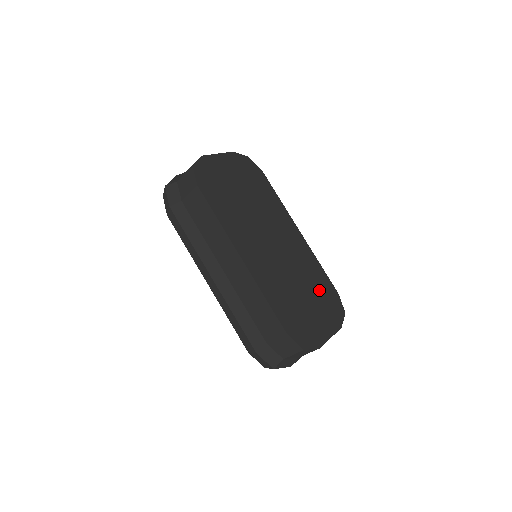
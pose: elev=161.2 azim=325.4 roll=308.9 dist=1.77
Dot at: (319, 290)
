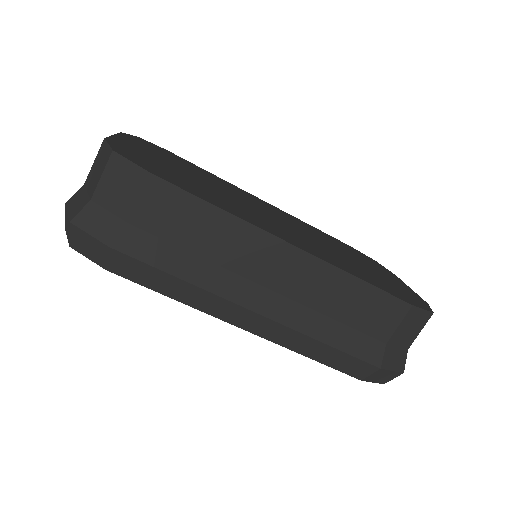
Dot at: (347, 250)
